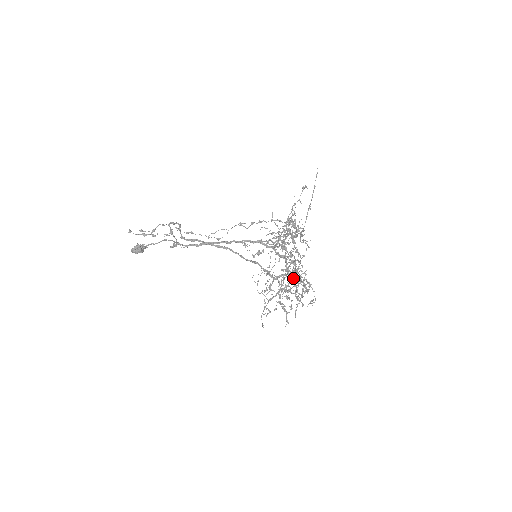
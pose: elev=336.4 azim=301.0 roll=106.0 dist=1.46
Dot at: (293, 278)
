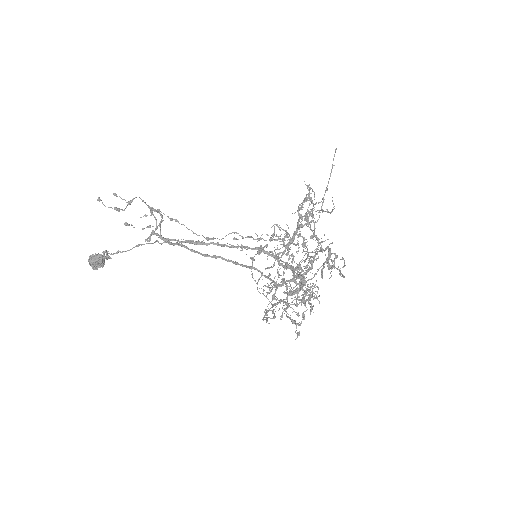
Dot at: occluded
